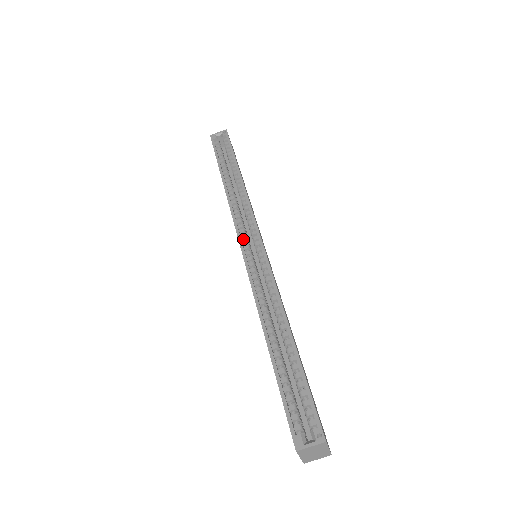
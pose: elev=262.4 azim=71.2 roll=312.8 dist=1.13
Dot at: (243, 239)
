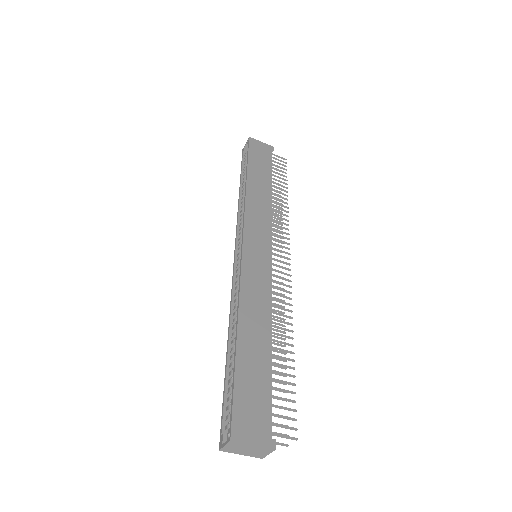
Dot at: (240, 246)
